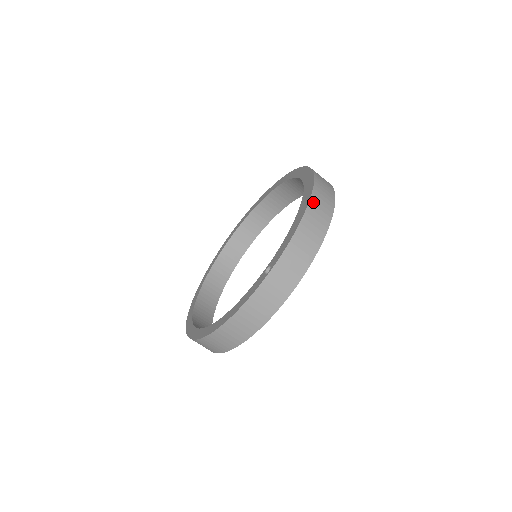
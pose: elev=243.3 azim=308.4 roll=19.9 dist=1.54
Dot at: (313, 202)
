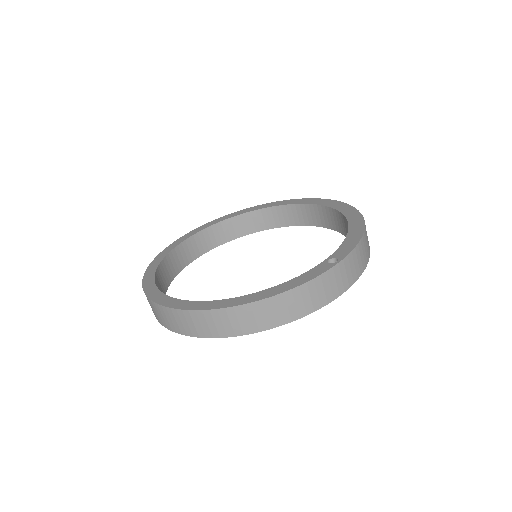
Dot at: occluded
